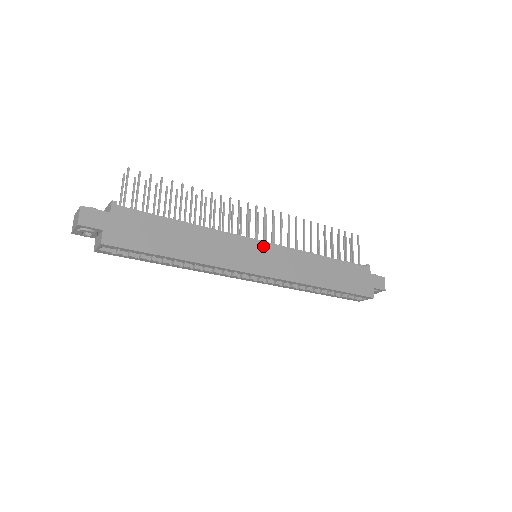
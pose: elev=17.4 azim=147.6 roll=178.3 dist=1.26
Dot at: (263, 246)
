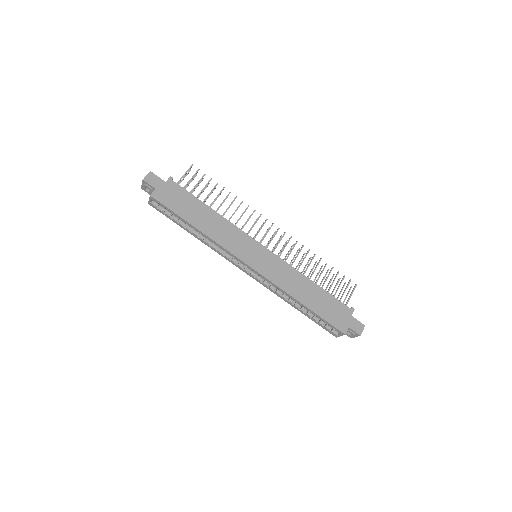
Dot at: (262, 249)
